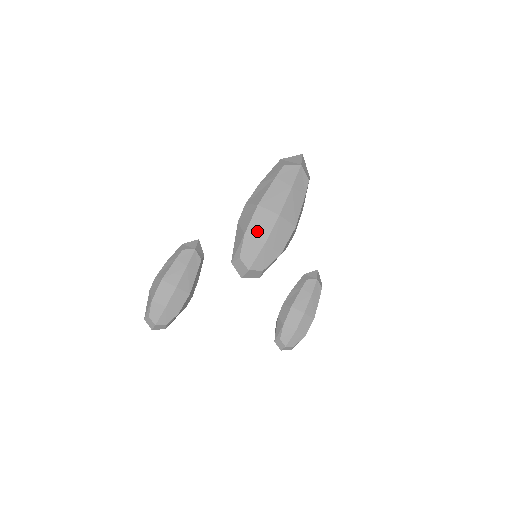
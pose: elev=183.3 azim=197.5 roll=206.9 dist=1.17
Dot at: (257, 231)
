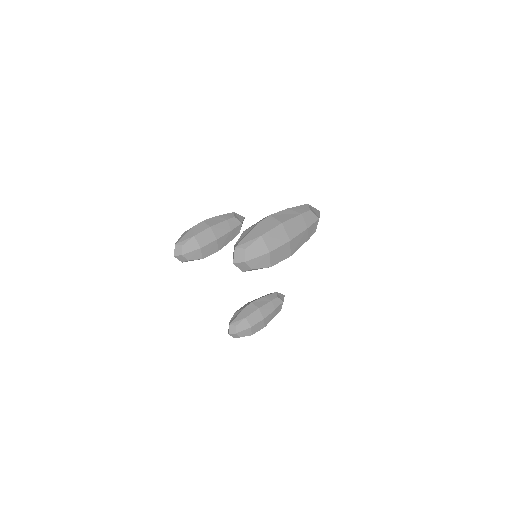
Dot at: (270, 240)
